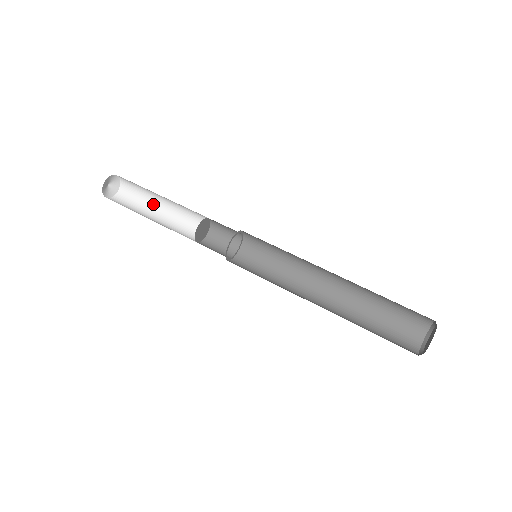
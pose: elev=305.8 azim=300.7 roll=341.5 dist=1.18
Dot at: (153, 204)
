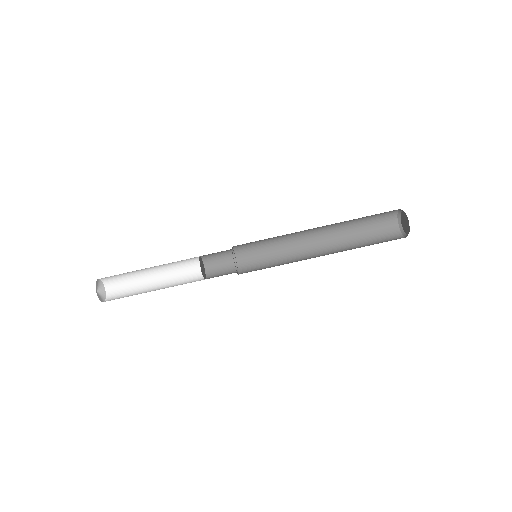
Dot at: (140, 271)
